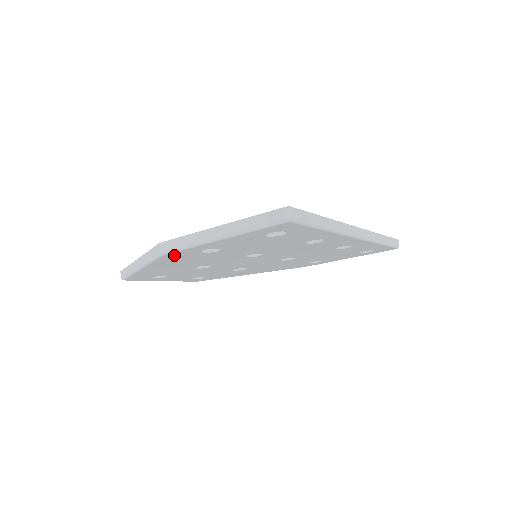
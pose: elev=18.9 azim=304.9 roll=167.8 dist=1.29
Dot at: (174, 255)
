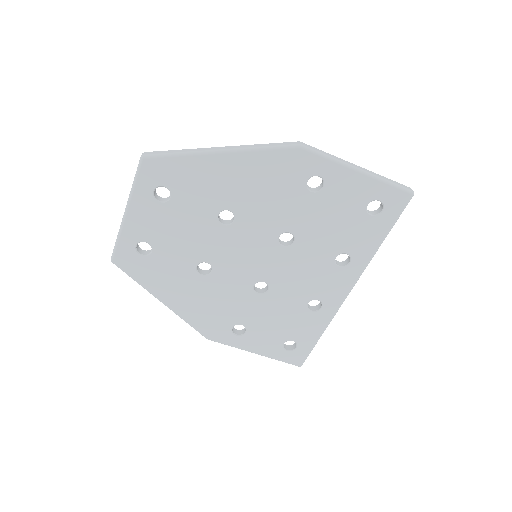
Dot at: (297, 159)
